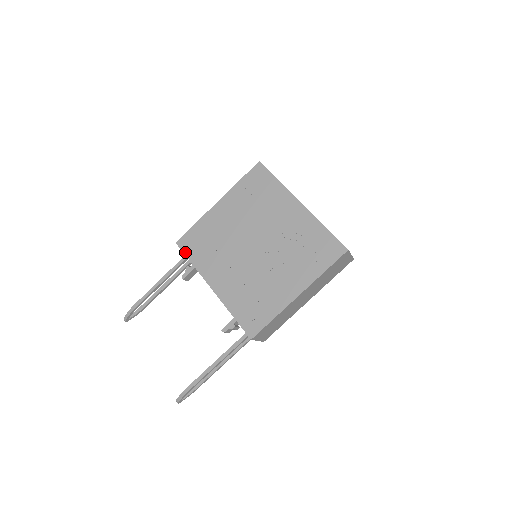
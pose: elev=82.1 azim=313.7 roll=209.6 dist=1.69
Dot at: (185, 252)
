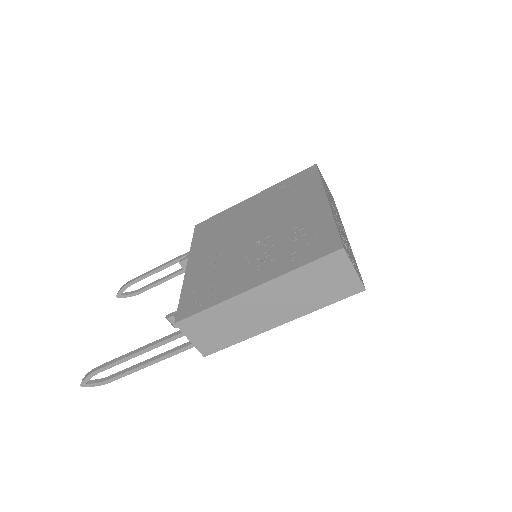
Dot at: (195, 233)
